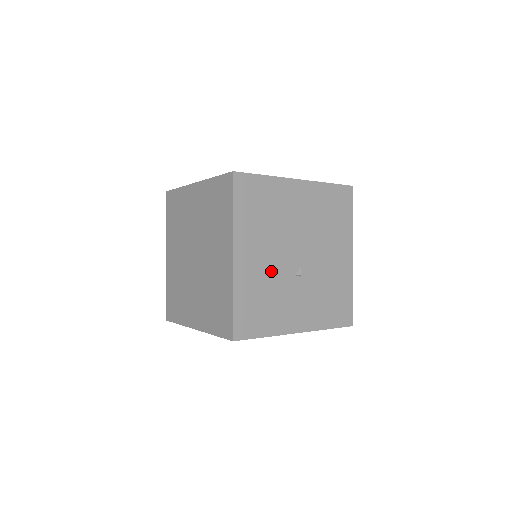
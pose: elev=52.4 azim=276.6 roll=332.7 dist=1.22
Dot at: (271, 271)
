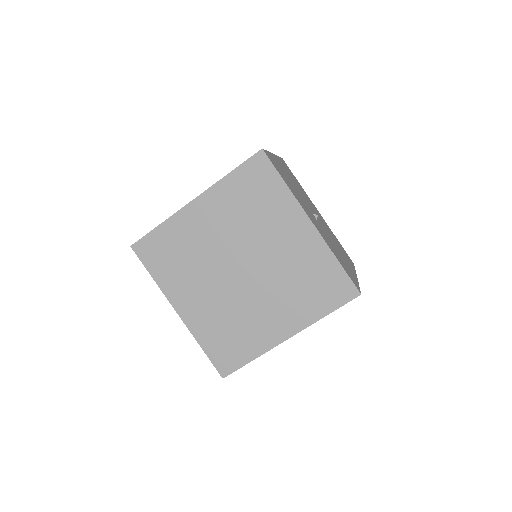
Dot at: (296, 189)
